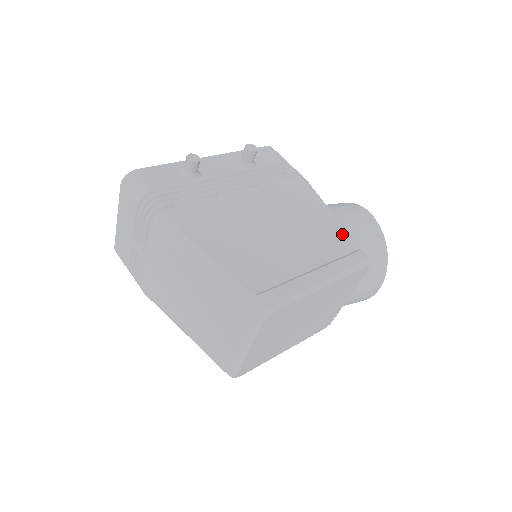
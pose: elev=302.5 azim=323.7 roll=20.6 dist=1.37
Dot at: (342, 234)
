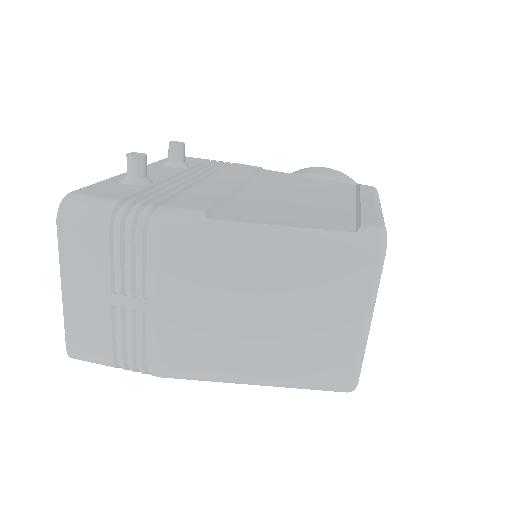
Dot at: (328, 182)
